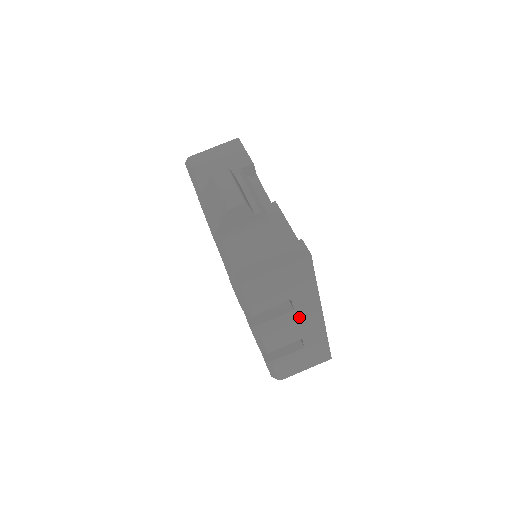
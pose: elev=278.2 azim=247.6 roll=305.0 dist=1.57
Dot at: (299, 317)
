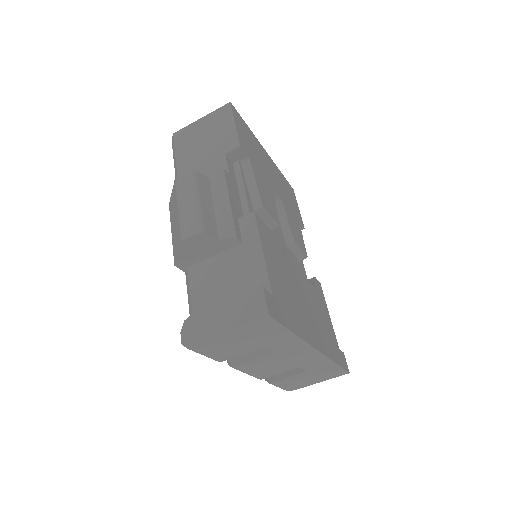
Dot at: (285, 355)
